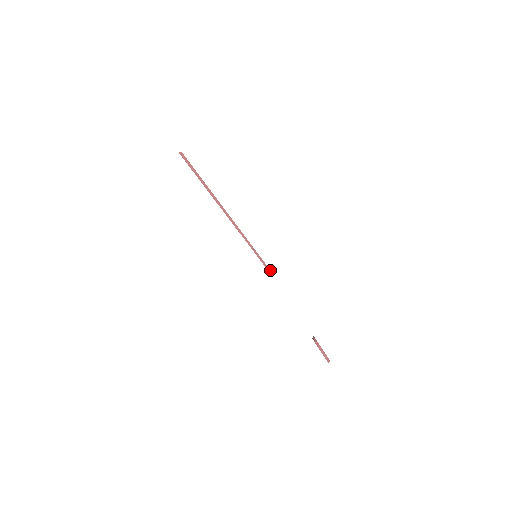
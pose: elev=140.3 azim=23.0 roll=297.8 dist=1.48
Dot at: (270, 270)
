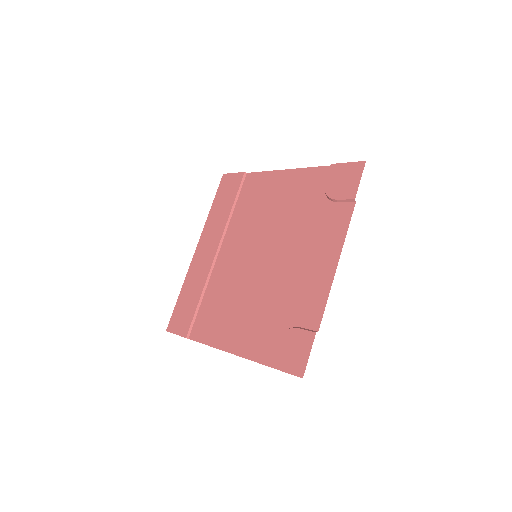
Dot at: (190, 332)
